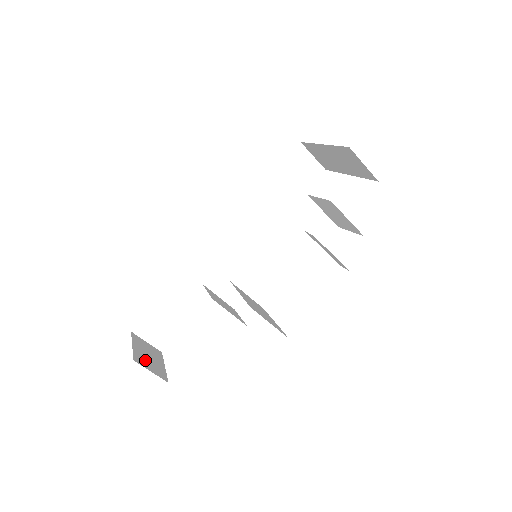
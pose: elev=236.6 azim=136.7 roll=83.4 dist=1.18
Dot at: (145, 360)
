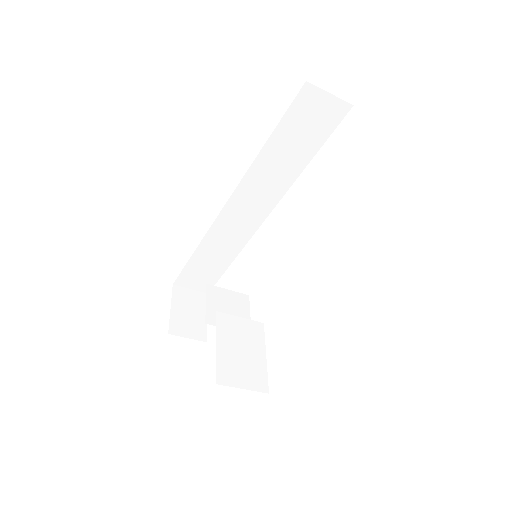
Dot at: (183, 323)
